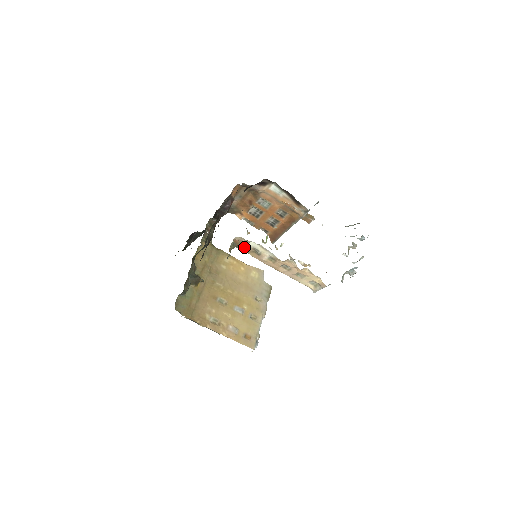
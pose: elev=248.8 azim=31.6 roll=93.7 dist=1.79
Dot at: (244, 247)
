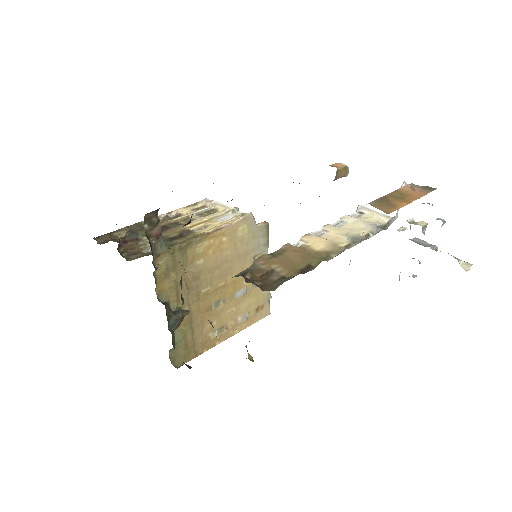
Dot at: occluded
